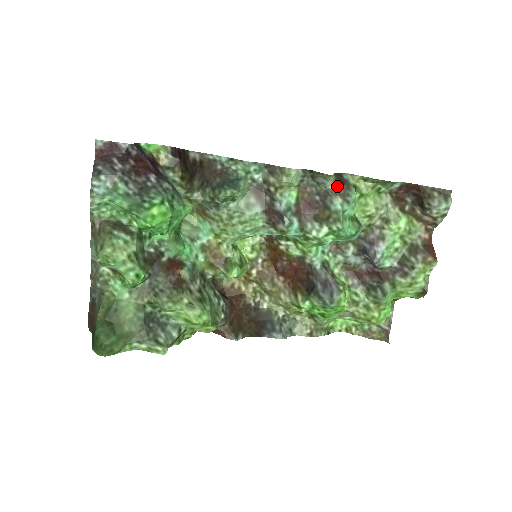
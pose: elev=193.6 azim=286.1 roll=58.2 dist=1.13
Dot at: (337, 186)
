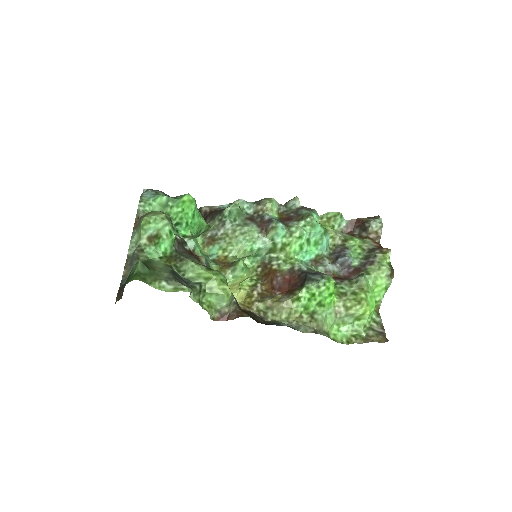
Dot at: (303, 207)
